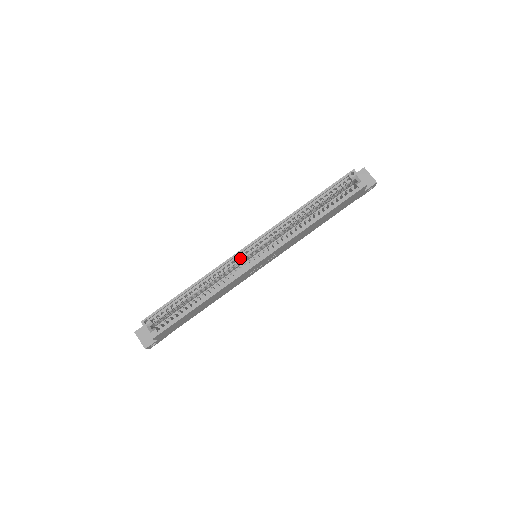
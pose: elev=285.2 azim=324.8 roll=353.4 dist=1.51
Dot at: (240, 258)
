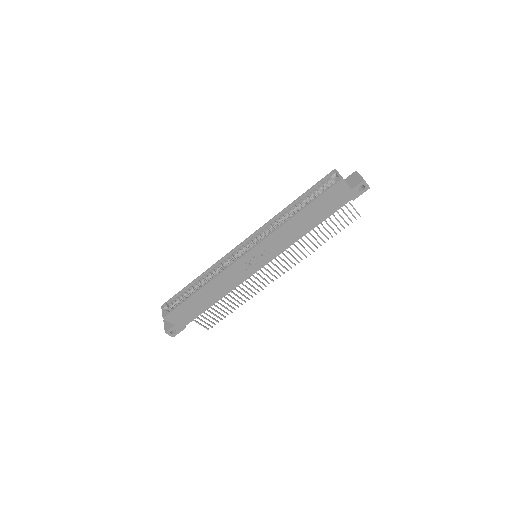
Dot at: (235, 253)
